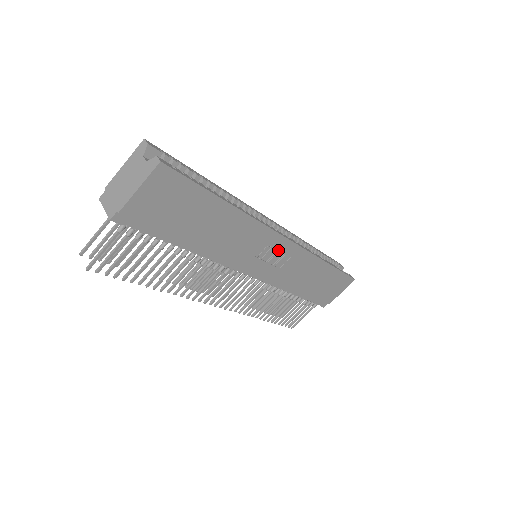
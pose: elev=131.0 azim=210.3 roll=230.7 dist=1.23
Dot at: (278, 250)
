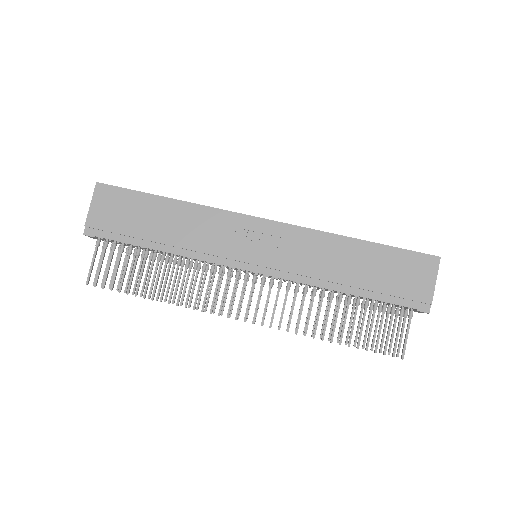
Dot at: (260, 233)
